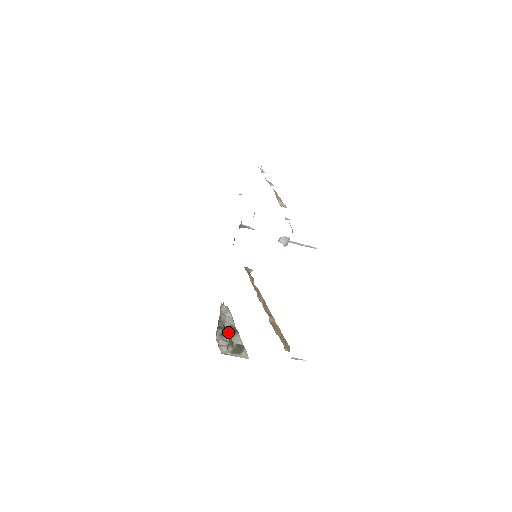
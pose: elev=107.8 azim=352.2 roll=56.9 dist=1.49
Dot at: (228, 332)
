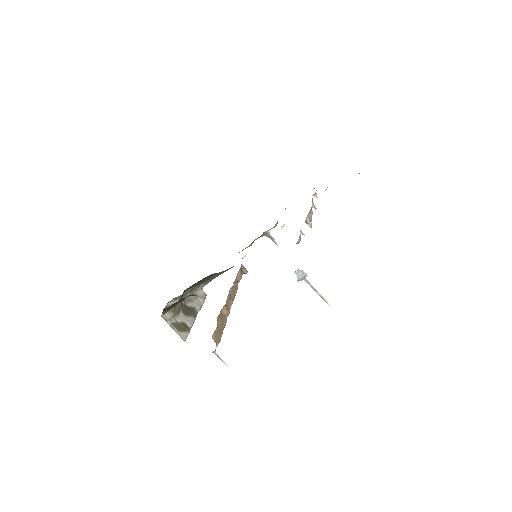
Dot at: (182, 303)
